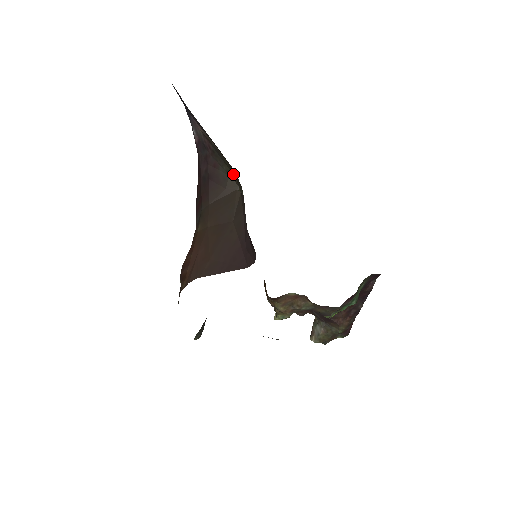
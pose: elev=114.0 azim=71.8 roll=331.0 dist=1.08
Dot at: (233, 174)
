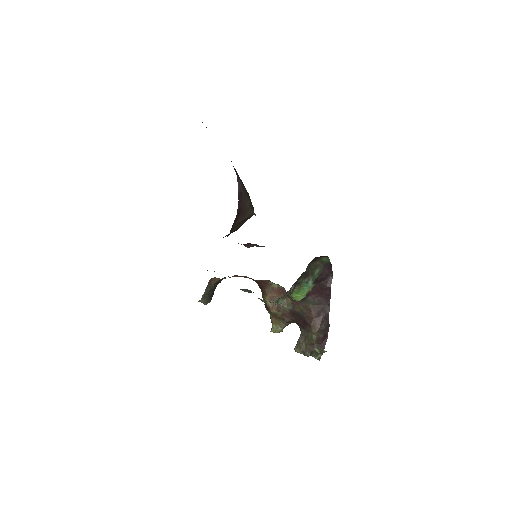
Dot at: occluded
